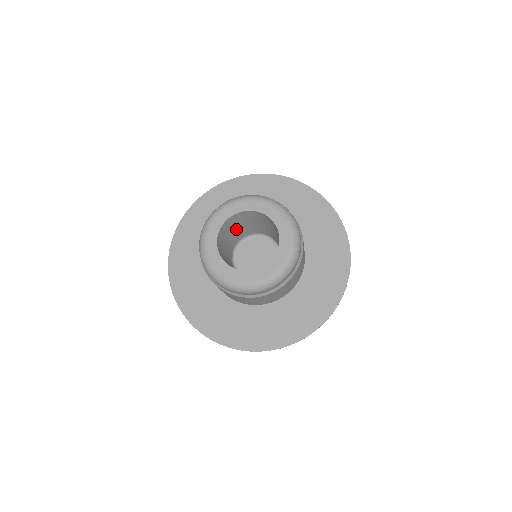
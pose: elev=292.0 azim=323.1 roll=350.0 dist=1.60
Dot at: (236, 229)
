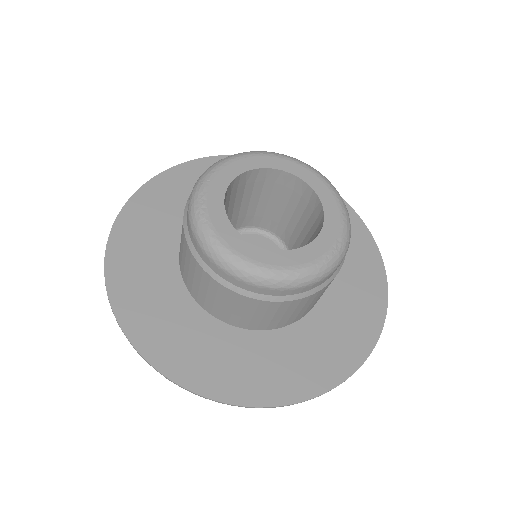
Dot at: occluded
